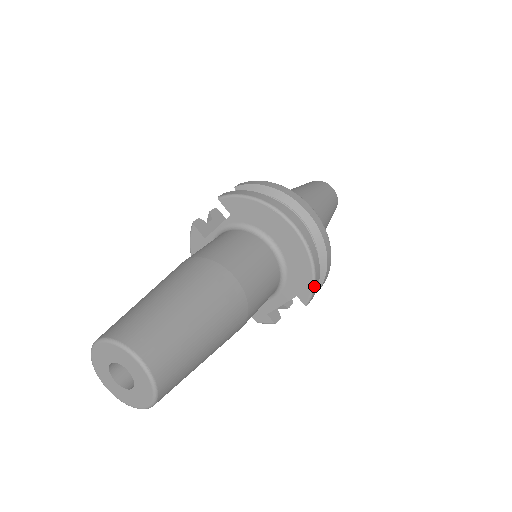
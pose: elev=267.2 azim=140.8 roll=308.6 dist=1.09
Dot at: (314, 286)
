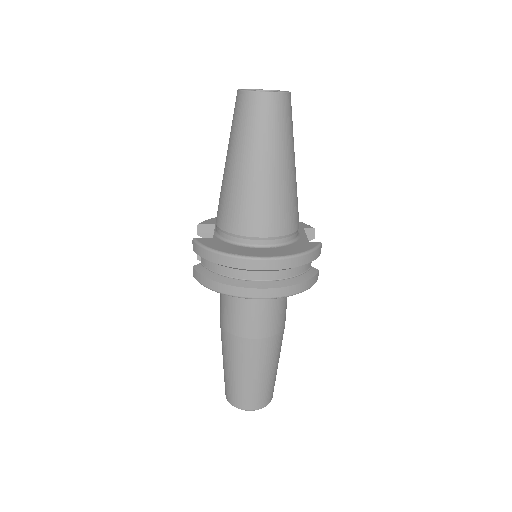
Dot at: (309, 288)
